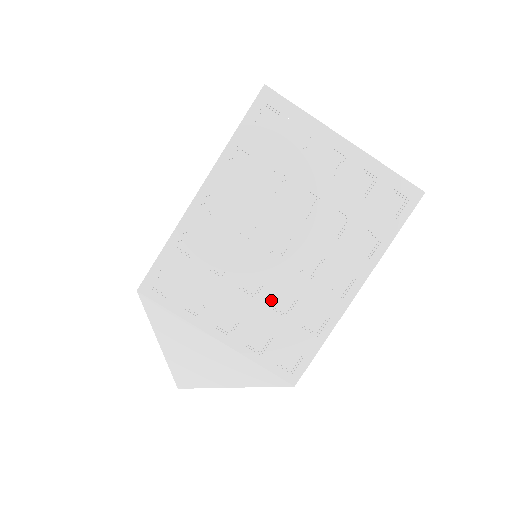
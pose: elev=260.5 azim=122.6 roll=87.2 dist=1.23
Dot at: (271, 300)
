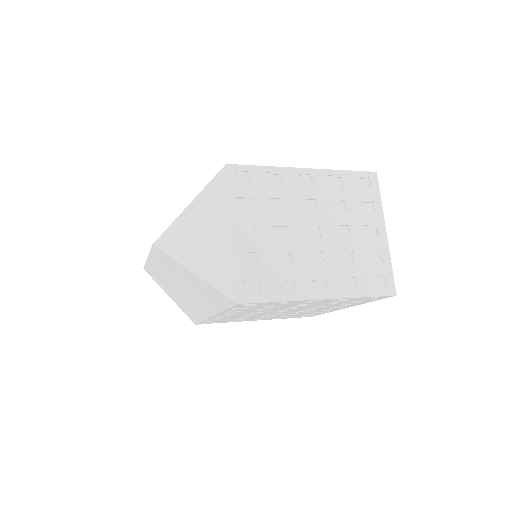
Dot at: (279, 249)
